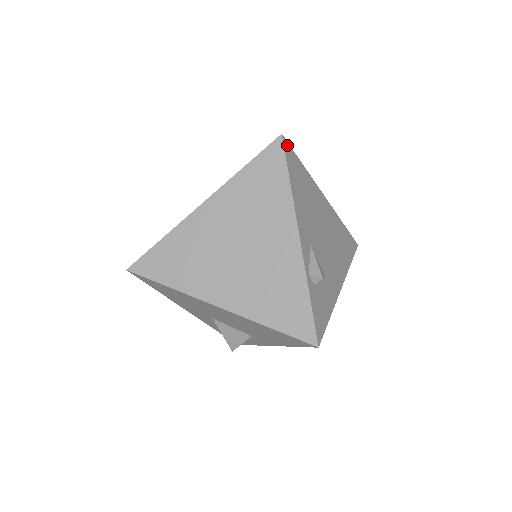
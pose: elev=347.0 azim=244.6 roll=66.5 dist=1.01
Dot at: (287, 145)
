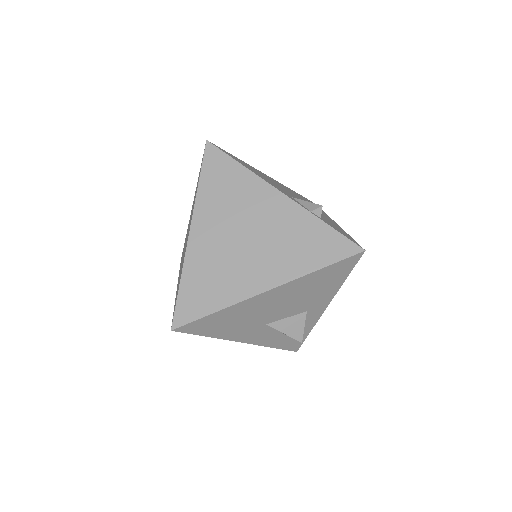
Dot at: (216, 146)
